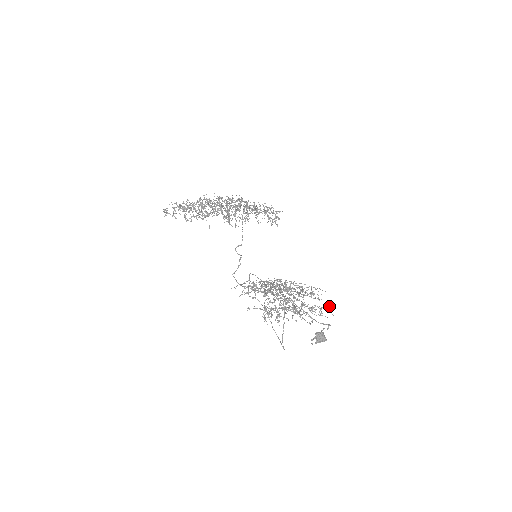
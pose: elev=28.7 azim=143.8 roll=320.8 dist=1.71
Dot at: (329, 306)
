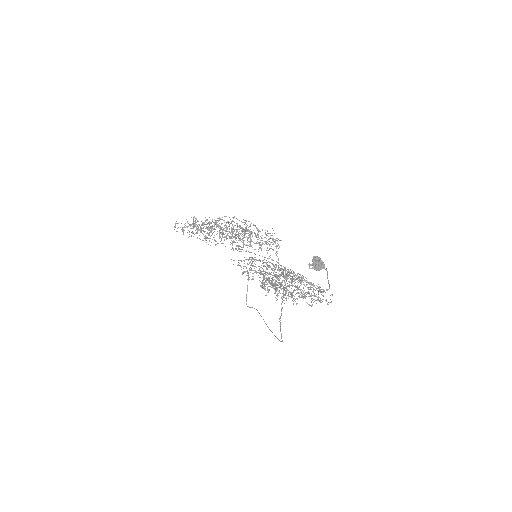
Dot at: occluded
